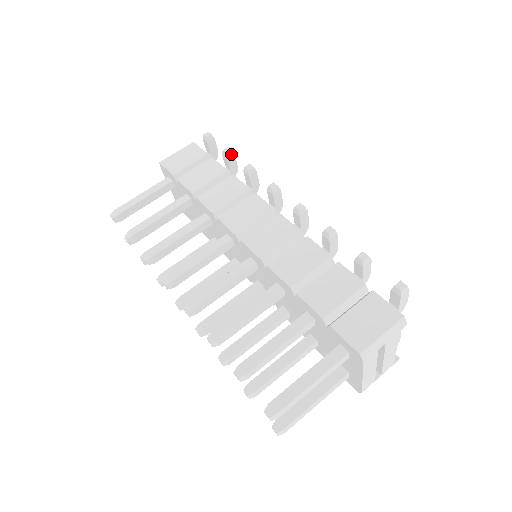
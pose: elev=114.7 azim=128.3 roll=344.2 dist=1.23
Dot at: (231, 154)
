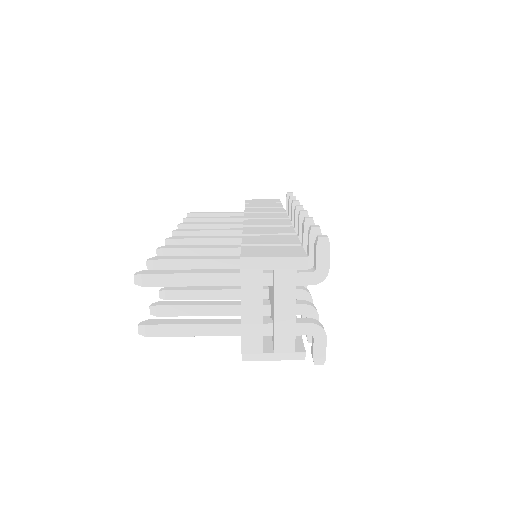
Dot at: occluded
